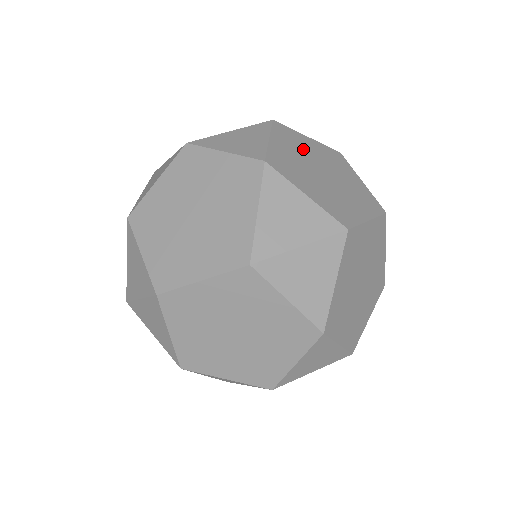
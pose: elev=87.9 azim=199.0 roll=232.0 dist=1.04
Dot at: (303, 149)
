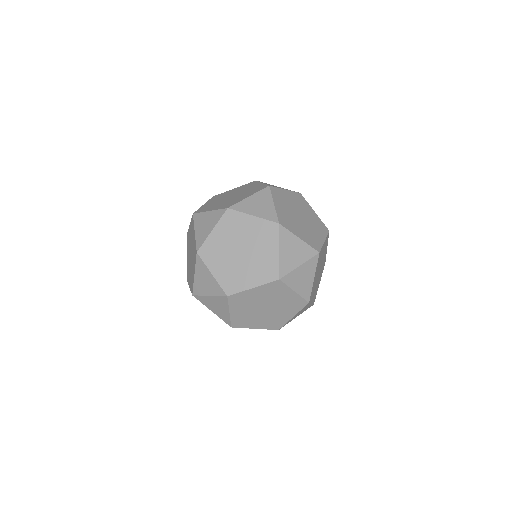
Dot at: (287, 202)
